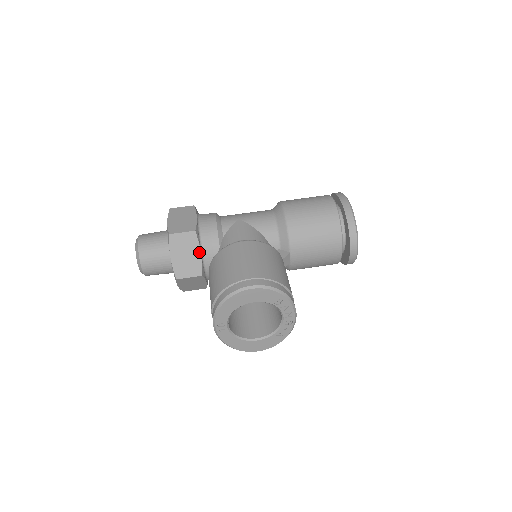
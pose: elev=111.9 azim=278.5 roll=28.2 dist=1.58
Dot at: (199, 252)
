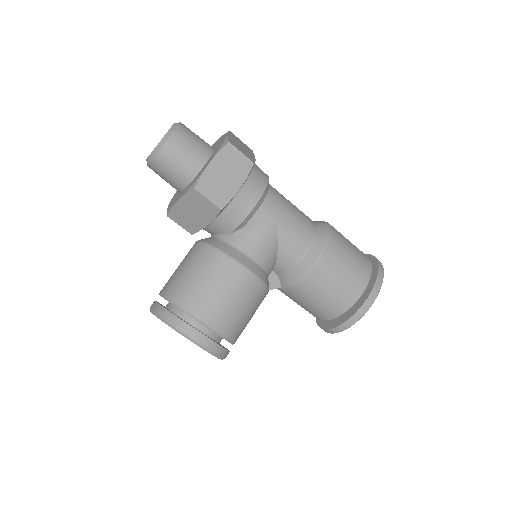
Dot at: (207, 223)
